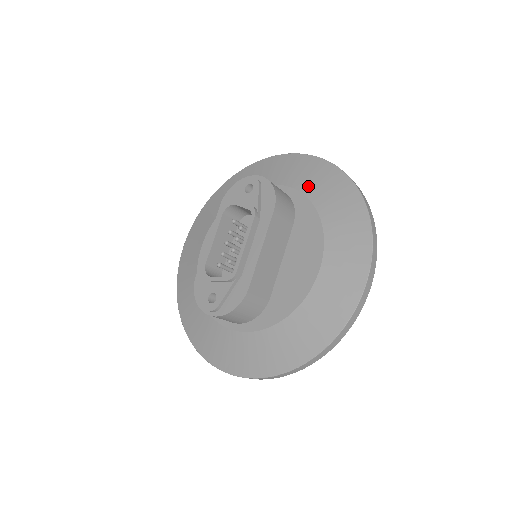
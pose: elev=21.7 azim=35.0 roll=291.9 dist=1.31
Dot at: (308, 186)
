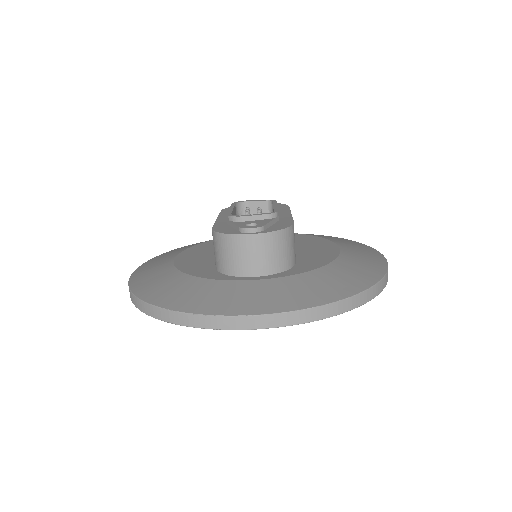
Dot at: occluded
